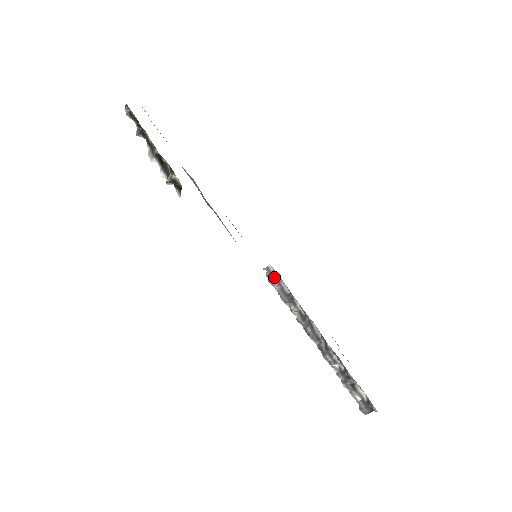
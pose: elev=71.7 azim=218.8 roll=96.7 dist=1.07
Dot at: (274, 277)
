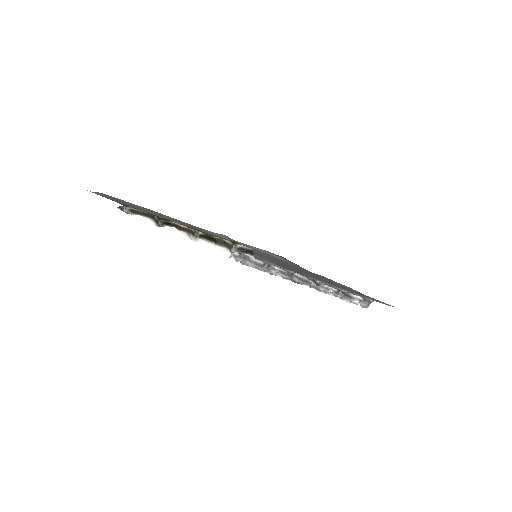
Dot at: (243, 258)
